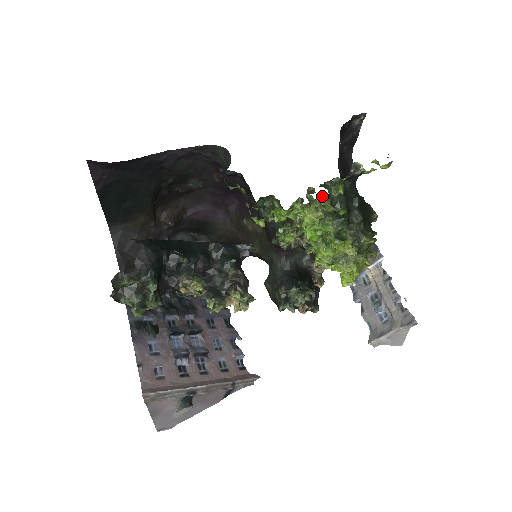
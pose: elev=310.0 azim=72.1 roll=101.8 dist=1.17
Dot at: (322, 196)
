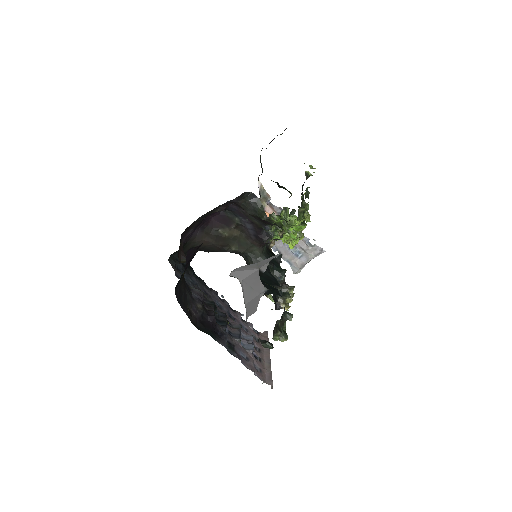
Dot at: occluded
